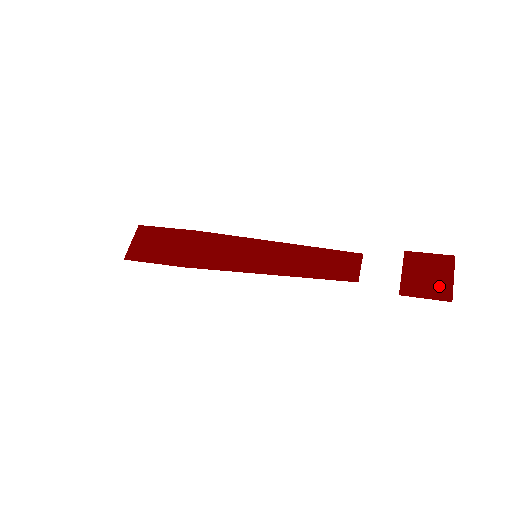
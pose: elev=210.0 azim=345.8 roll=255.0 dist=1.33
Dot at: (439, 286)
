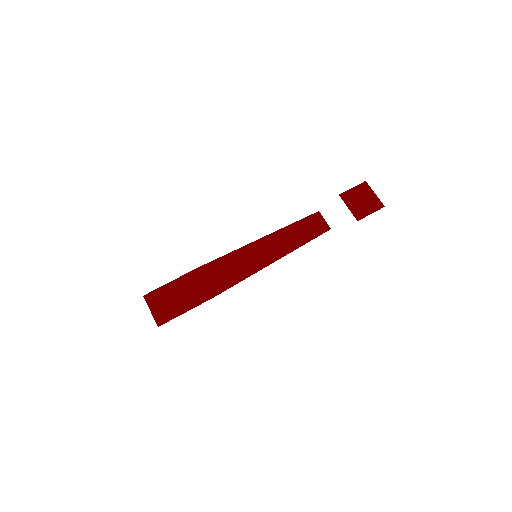
Dot at: (372, 203)
